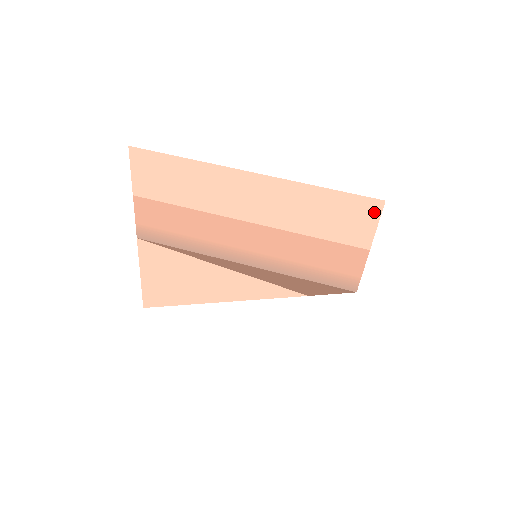
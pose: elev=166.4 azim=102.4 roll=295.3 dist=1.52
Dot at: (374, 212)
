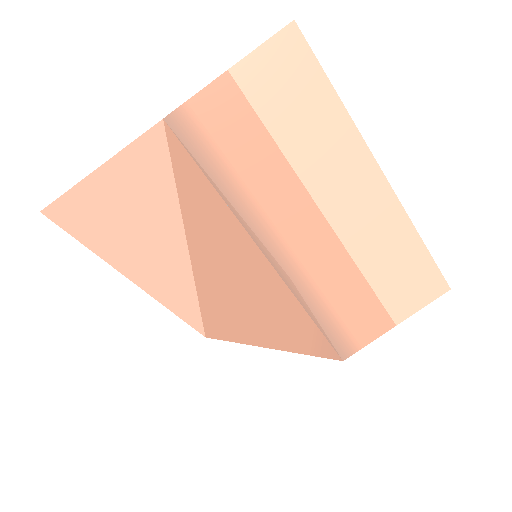
Dot at: (434, 293)
